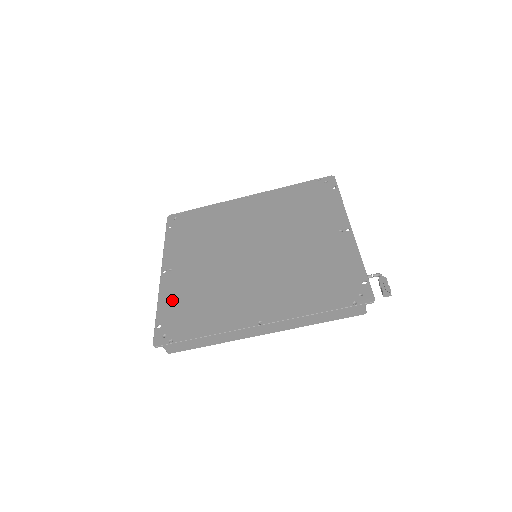
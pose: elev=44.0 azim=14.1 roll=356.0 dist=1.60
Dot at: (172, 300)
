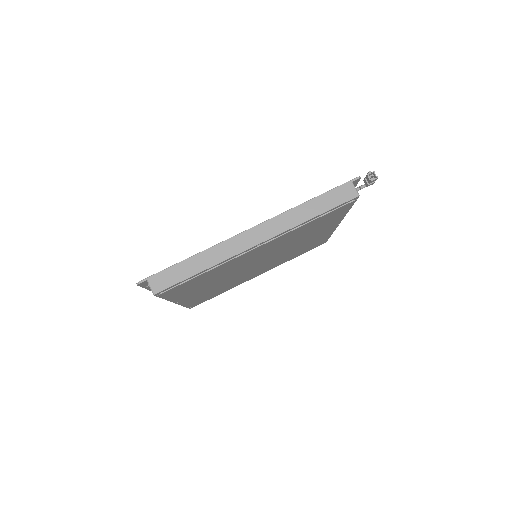
Dot at: occluded
